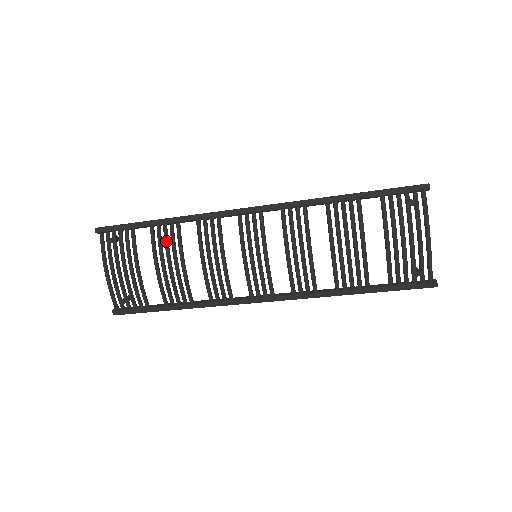
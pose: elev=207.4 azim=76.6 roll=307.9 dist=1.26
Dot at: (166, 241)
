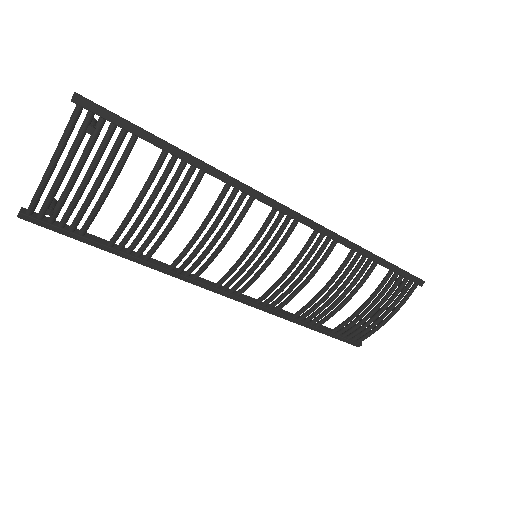
Dot at: (174, 184)
